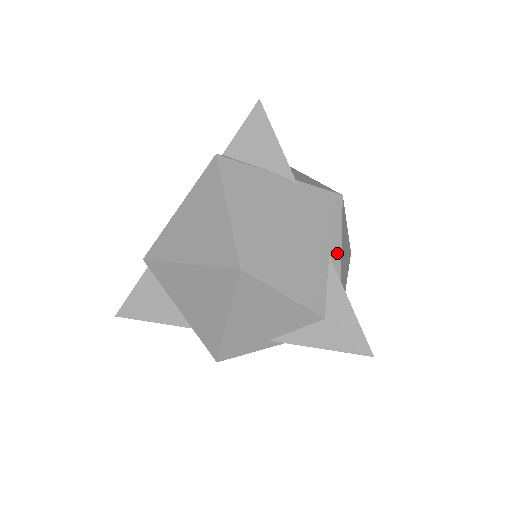
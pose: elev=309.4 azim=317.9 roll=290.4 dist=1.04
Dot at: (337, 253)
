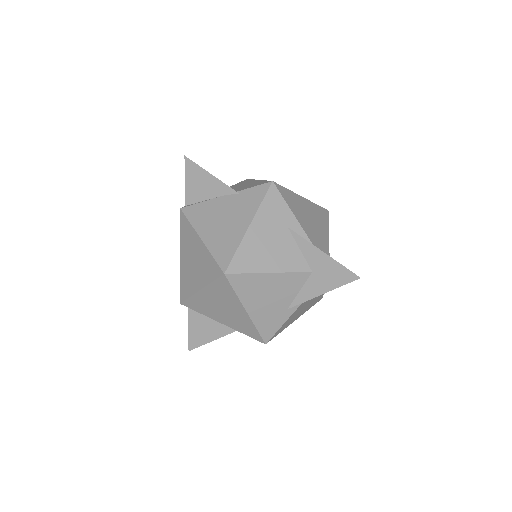
Dot at: (293, 222)
